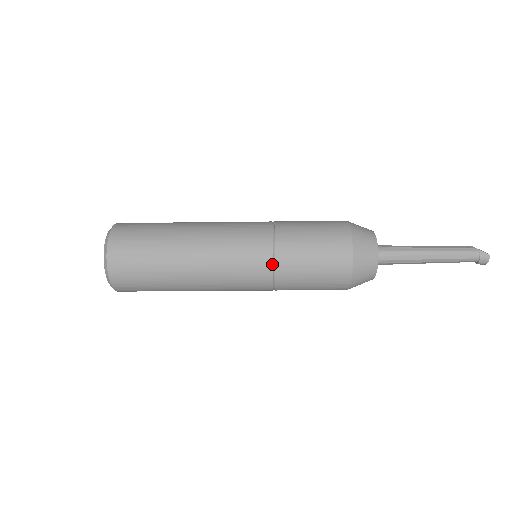
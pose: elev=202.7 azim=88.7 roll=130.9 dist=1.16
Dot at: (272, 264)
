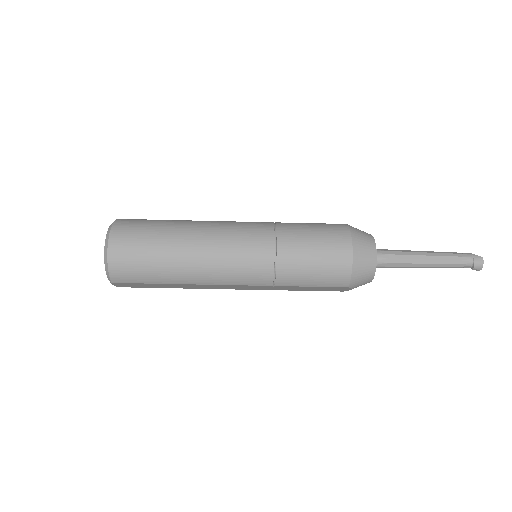
Dot at: (273, 244)
